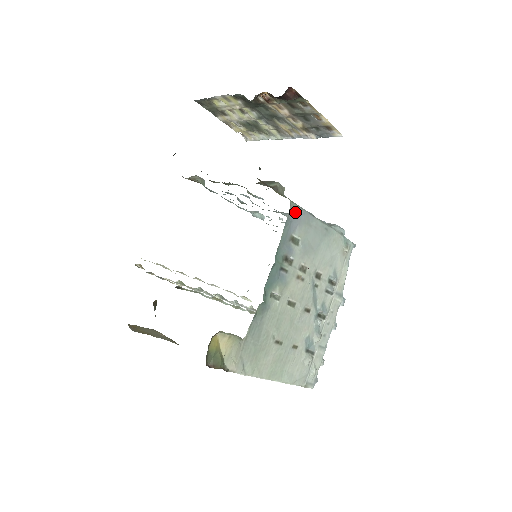
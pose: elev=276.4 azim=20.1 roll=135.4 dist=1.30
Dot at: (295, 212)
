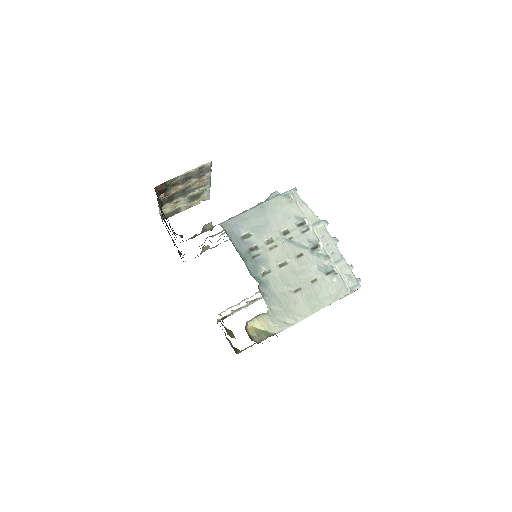
Dot at: (229, 225)
